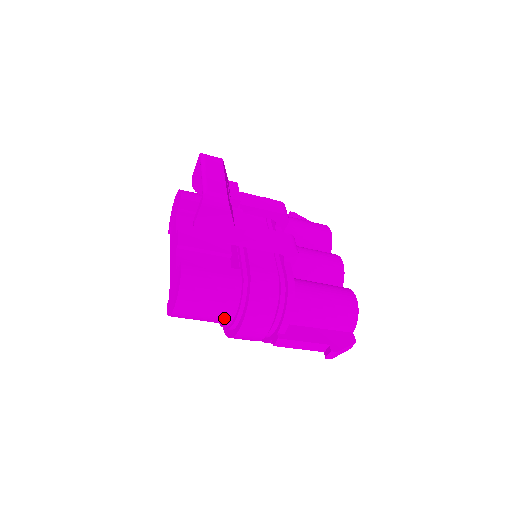
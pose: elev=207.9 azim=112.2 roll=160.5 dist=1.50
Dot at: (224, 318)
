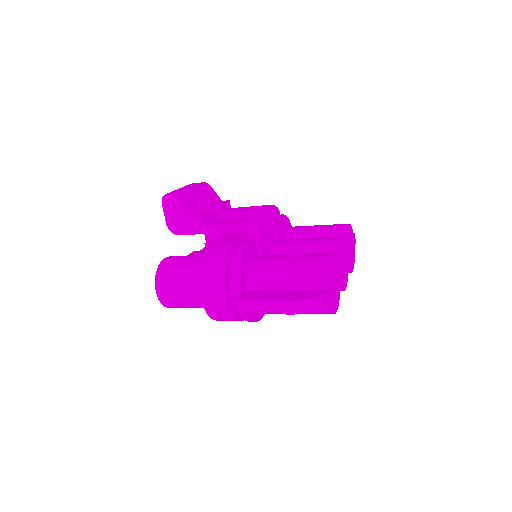
Dot at: (196, 295)
